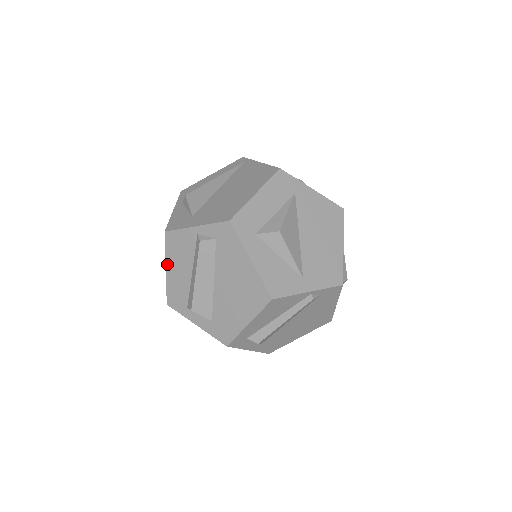
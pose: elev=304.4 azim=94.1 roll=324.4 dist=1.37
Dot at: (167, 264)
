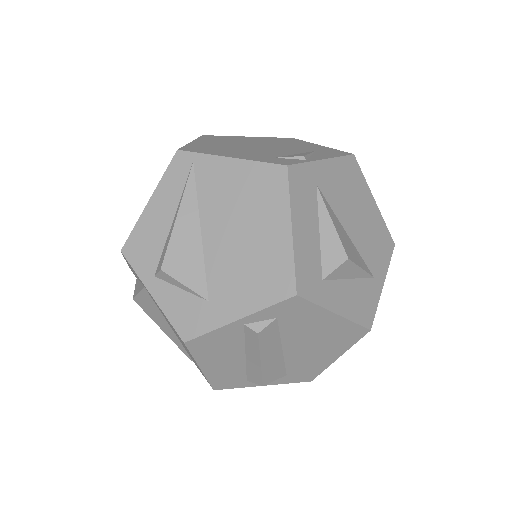
Dot at: (201, 365)
